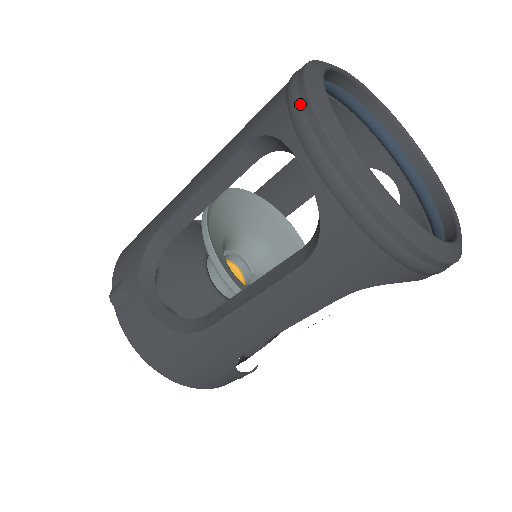
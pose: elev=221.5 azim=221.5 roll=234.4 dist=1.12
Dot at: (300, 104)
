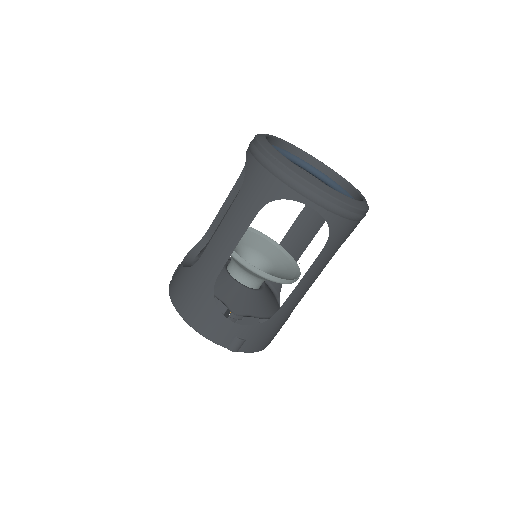
Dot at: occluded
